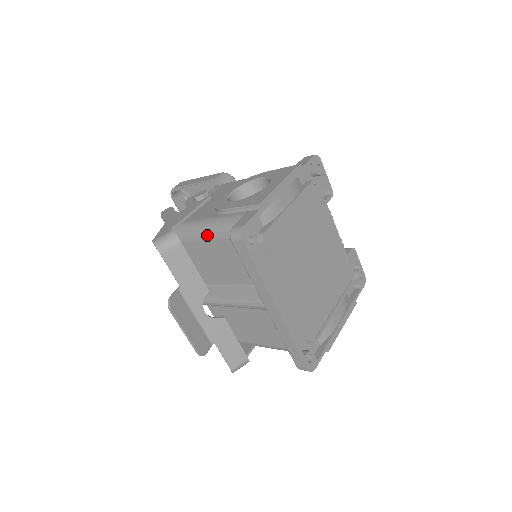
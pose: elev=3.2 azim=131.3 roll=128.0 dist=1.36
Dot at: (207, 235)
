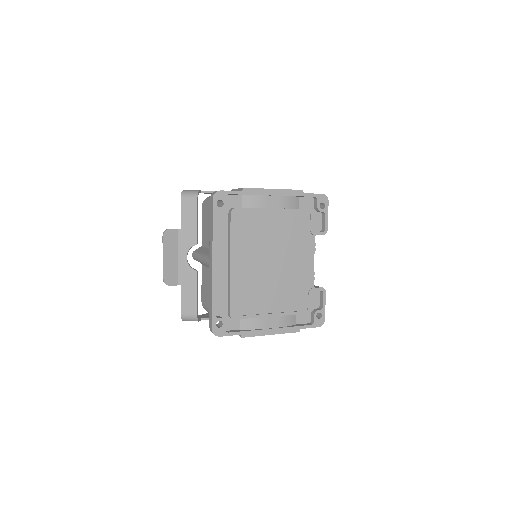
Dot at: occluded
